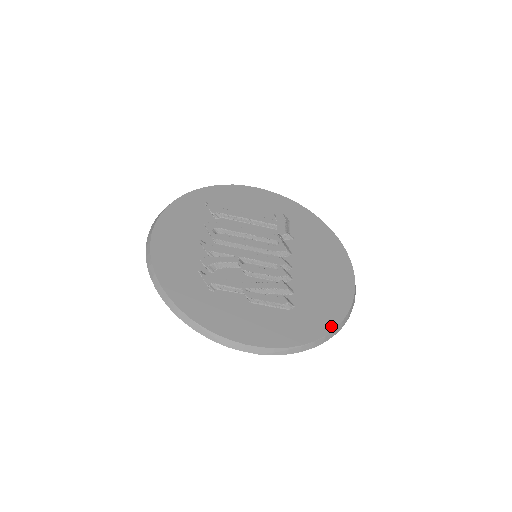
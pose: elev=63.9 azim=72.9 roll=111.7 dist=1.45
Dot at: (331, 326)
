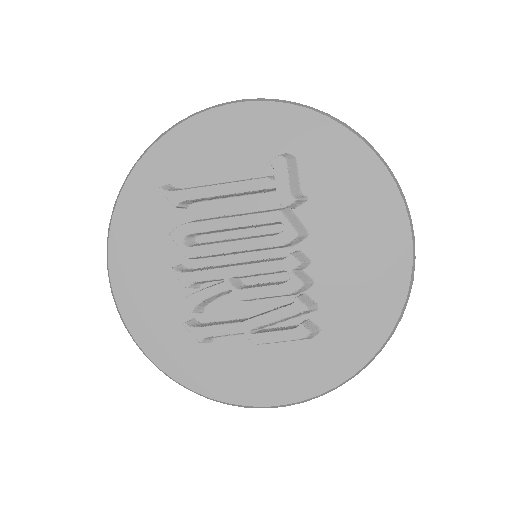
Dot at: (375, 345)
